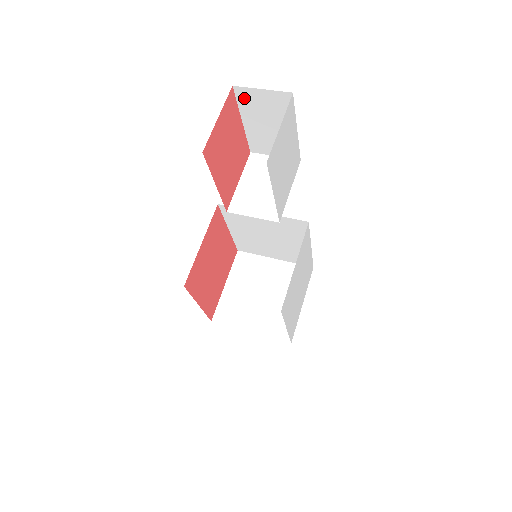
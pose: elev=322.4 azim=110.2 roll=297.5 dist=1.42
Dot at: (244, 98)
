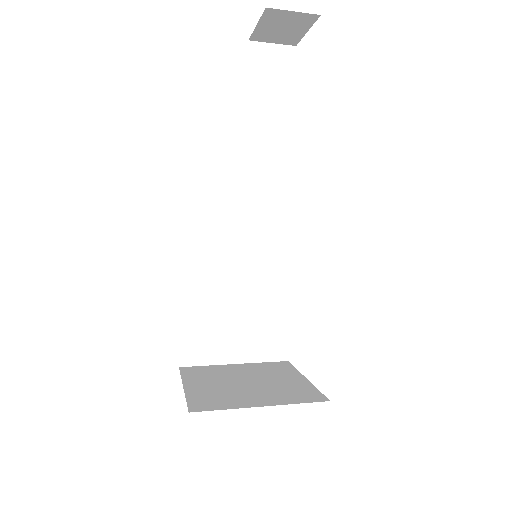
Dot at: (255, 54)
